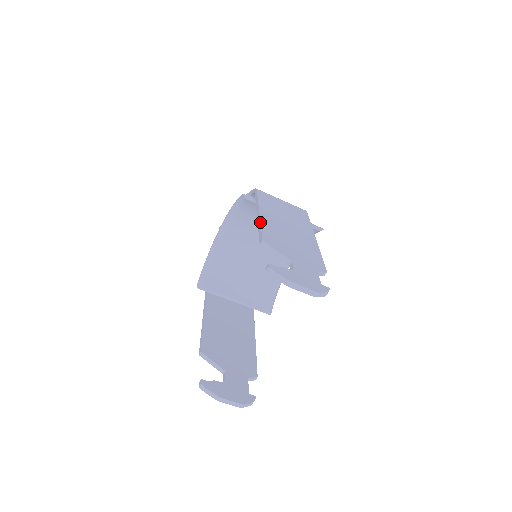
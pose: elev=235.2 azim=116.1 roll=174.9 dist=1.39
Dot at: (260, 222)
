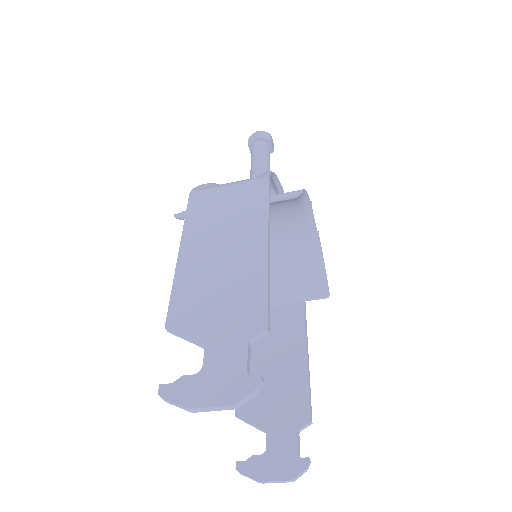
Dot at: occluded
